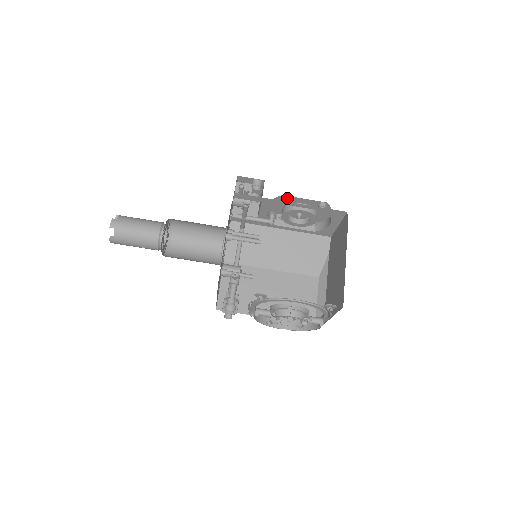
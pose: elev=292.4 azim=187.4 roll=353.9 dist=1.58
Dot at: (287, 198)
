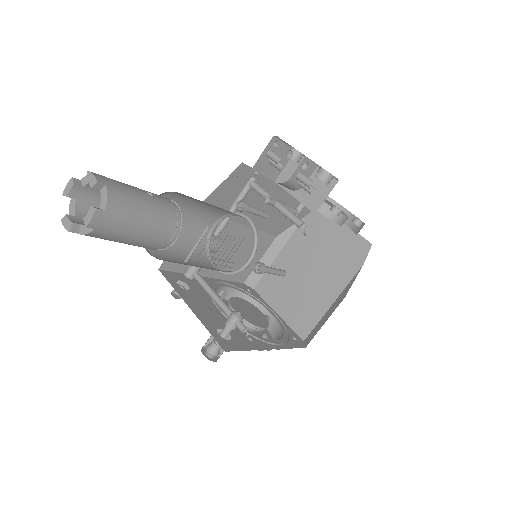
Dot at: occluded
